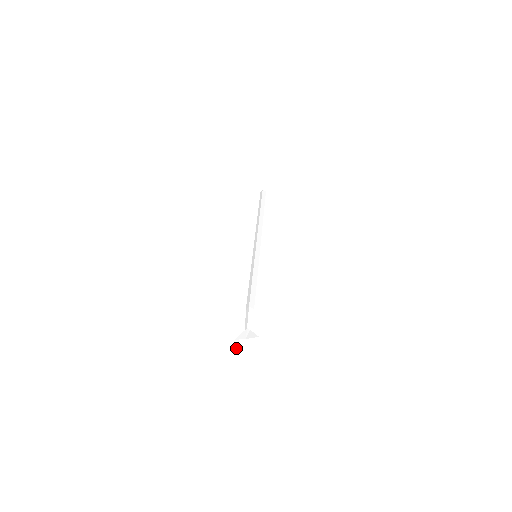
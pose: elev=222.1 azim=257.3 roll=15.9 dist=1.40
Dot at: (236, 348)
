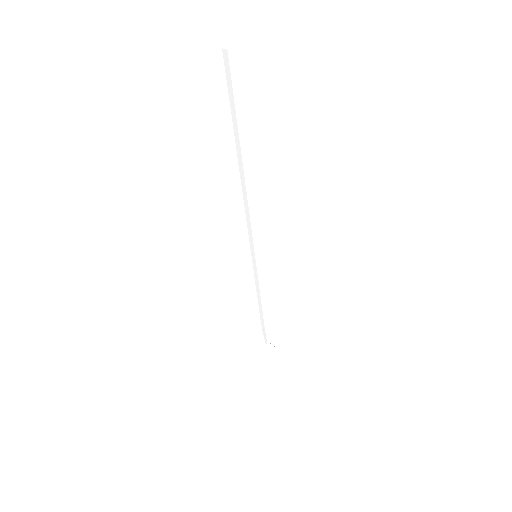
Dot at: (262, 355)
